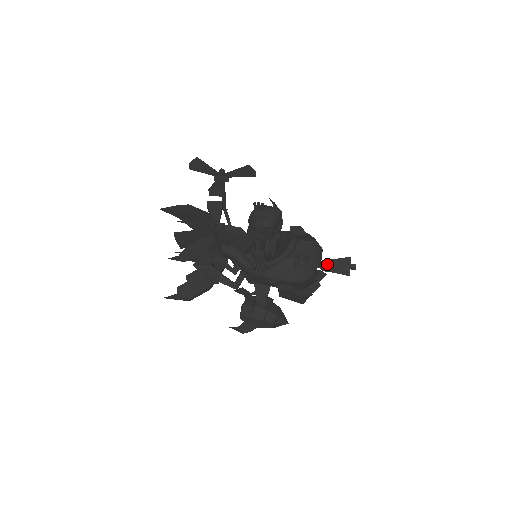
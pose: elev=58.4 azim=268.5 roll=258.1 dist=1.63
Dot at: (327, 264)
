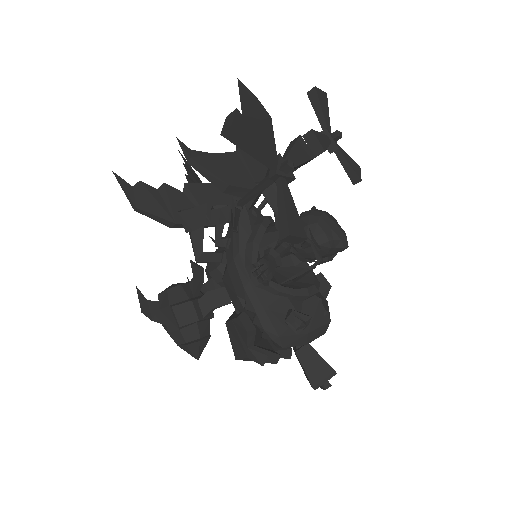
Dot at: (308, 351)
